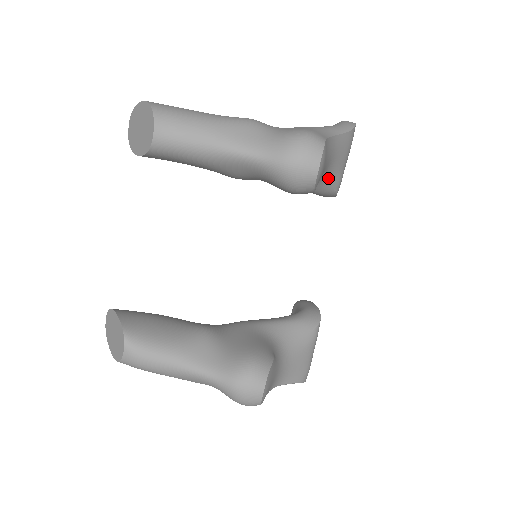
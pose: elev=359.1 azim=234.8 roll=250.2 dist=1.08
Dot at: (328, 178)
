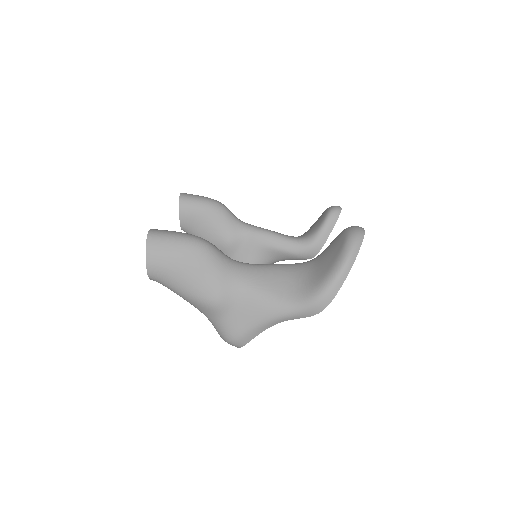
Dot at: occluded
